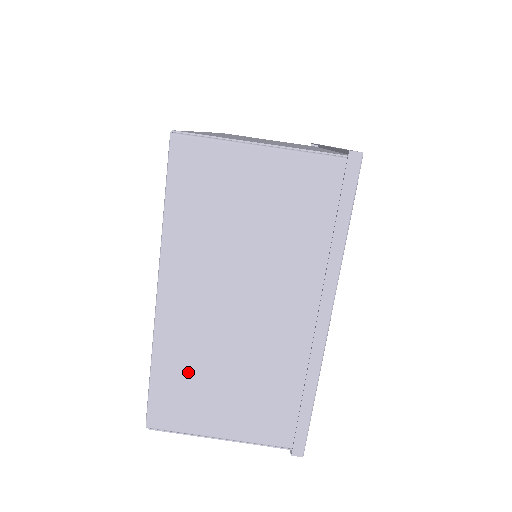
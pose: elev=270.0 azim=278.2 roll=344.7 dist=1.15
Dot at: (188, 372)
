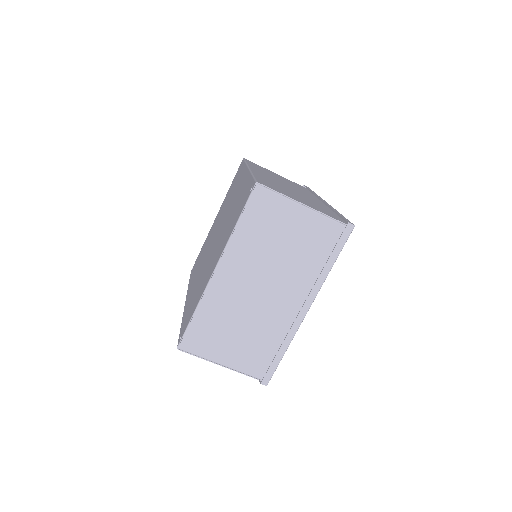
Dot at: (216, 321)
